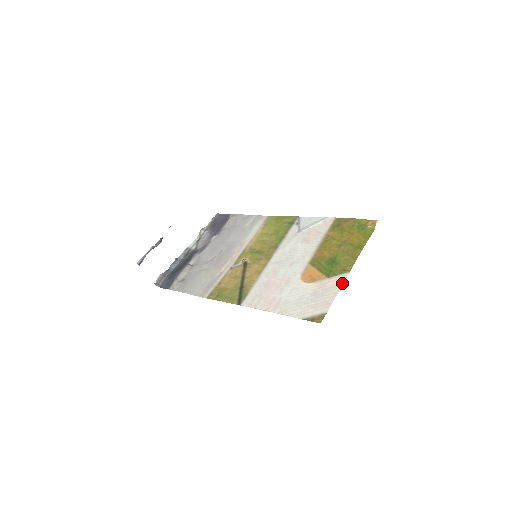
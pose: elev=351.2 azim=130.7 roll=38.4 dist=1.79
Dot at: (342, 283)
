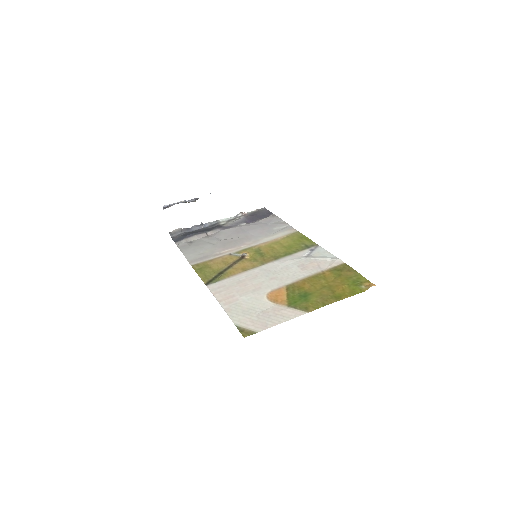
Dot at: (293, 317)
